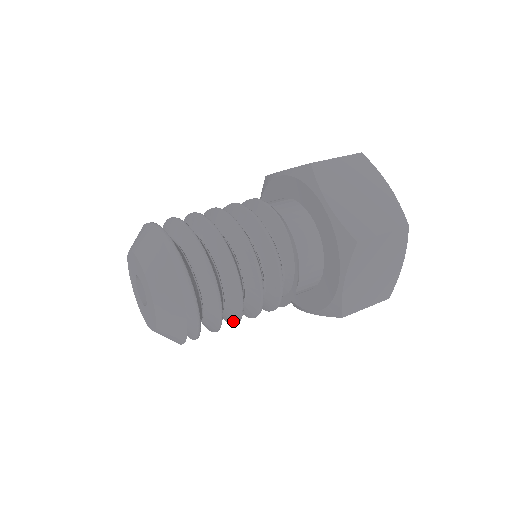
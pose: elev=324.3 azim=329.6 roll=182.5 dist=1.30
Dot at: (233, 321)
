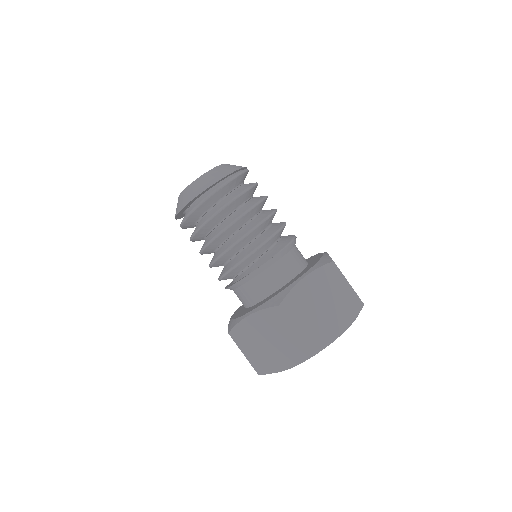
Dot at: occluded
